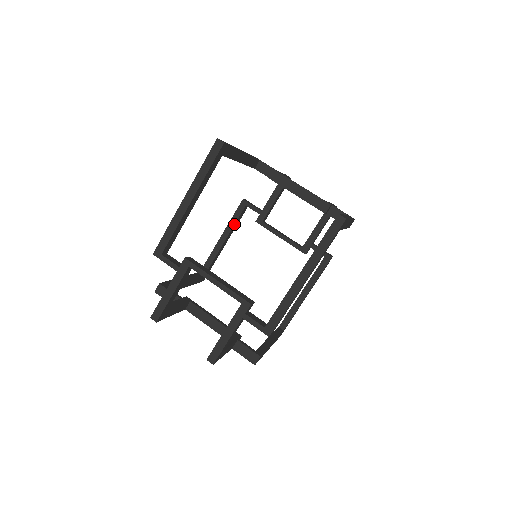
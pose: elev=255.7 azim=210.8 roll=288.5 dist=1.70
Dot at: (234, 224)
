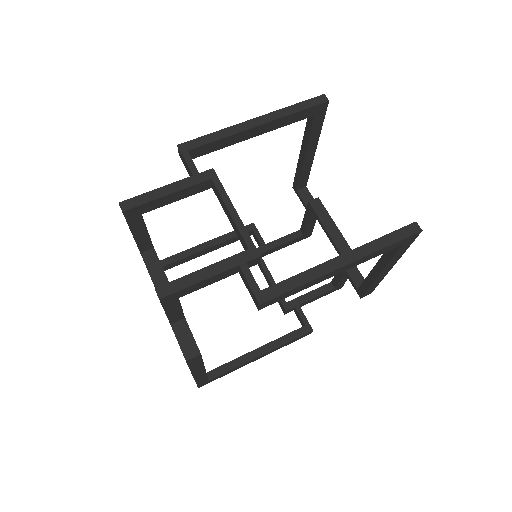
Dot at: (229, 239)
